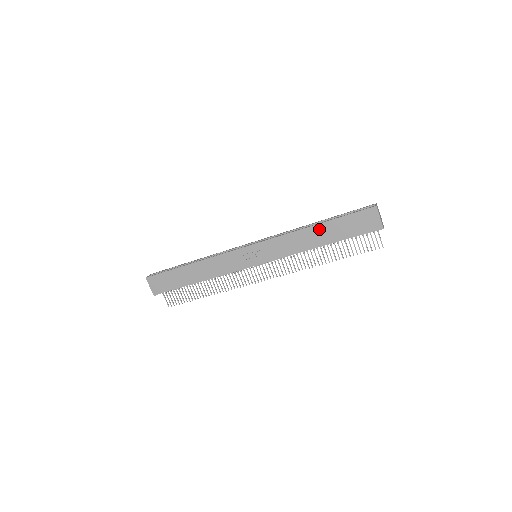
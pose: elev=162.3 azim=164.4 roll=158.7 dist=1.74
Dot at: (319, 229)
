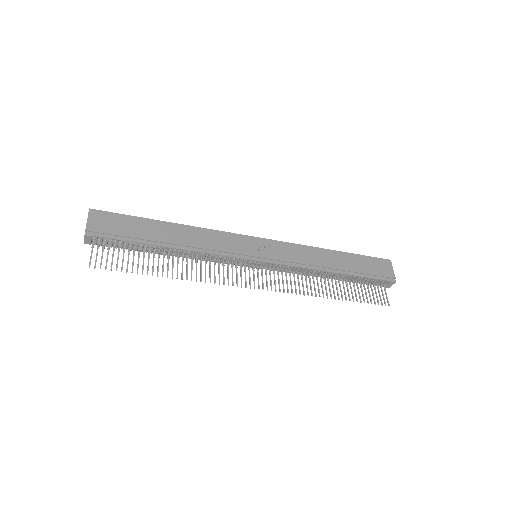
Dot at: (337, 255)
